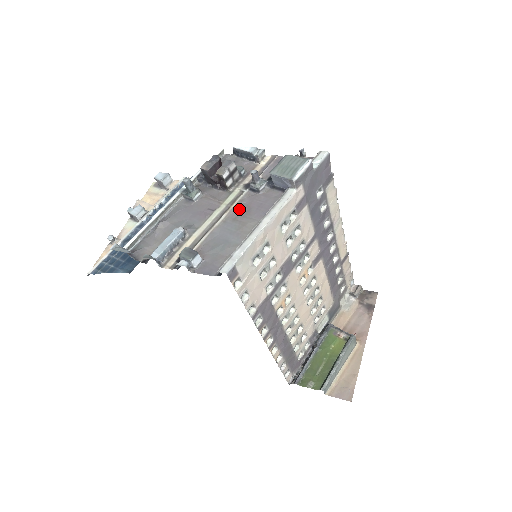
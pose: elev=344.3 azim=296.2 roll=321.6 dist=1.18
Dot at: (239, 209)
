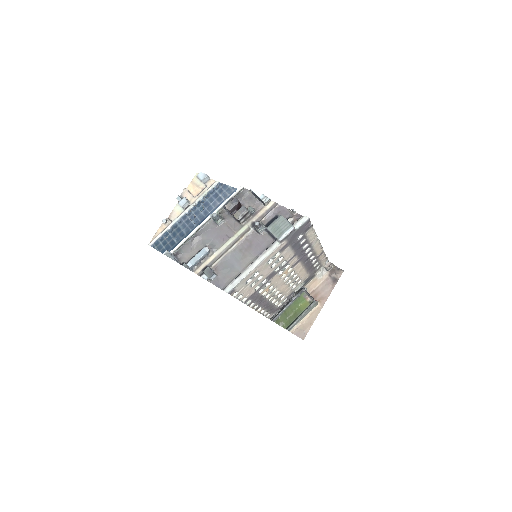
Dot at: (245, 243)
